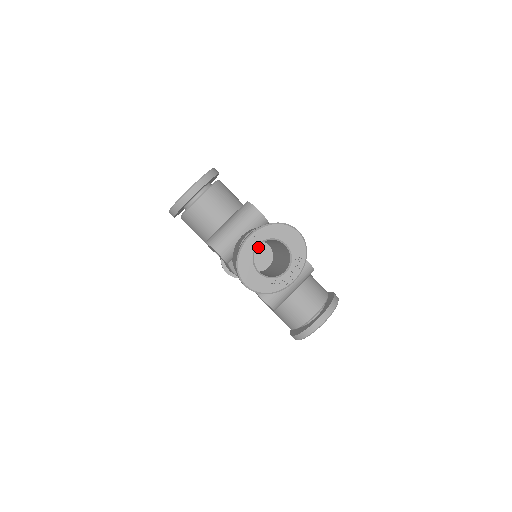
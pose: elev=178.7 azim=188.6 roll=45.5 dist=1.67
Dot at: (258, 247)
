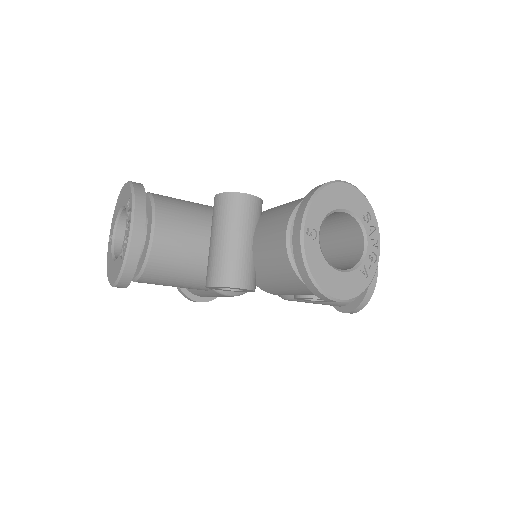
Dot at: occluded
